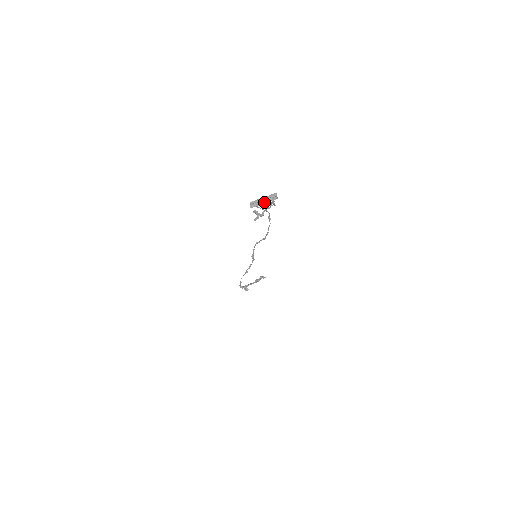
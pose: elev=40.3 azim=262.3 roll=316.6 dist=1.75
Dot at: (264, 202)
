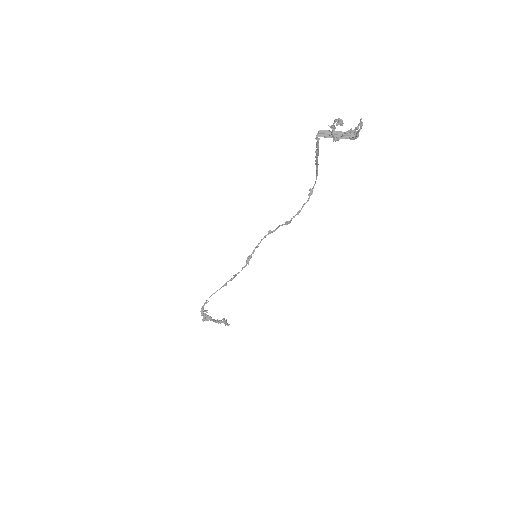
Dot at: (337, 136)
